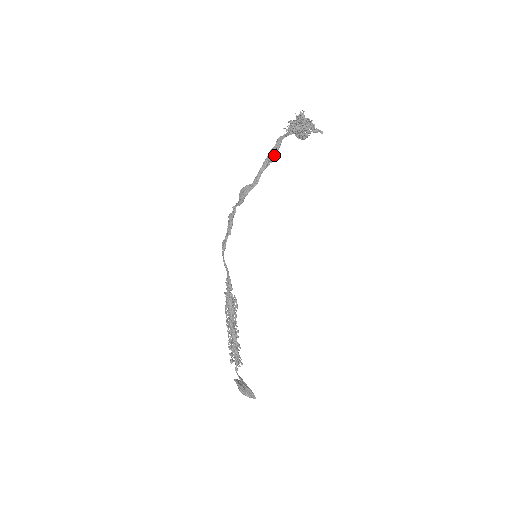
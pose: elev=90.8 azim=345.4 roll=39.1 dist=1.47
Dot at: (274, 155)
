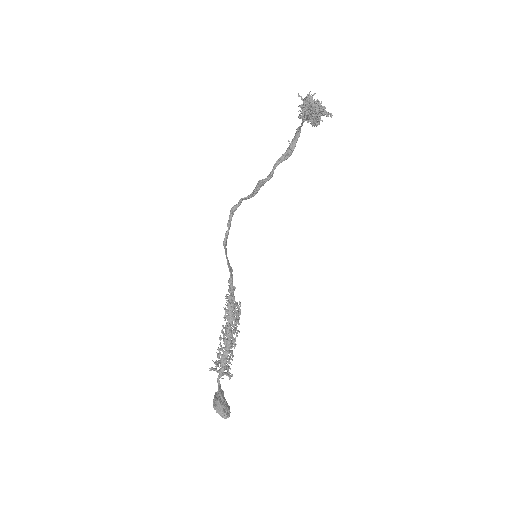
Dot at: (291, 147)
